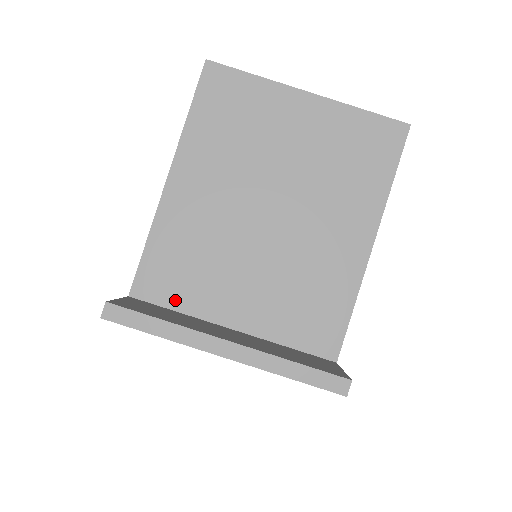
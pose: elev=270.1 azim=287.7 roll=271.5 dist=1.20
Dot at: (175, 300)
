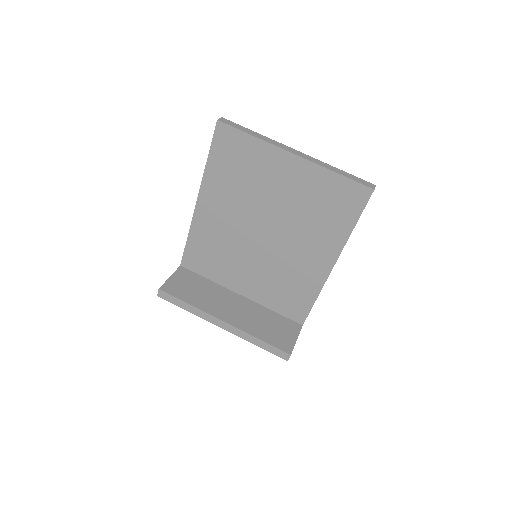
Dot at: (207, 273)
